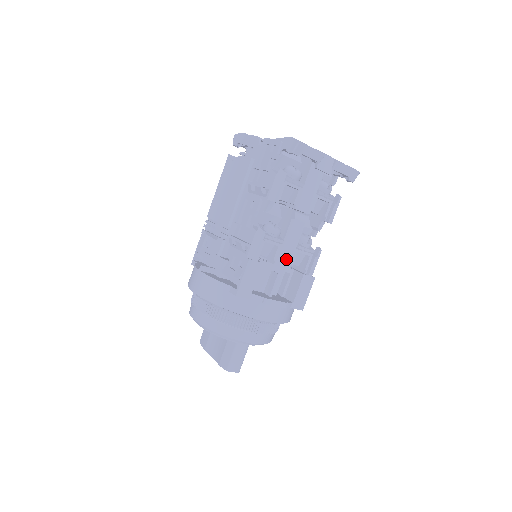
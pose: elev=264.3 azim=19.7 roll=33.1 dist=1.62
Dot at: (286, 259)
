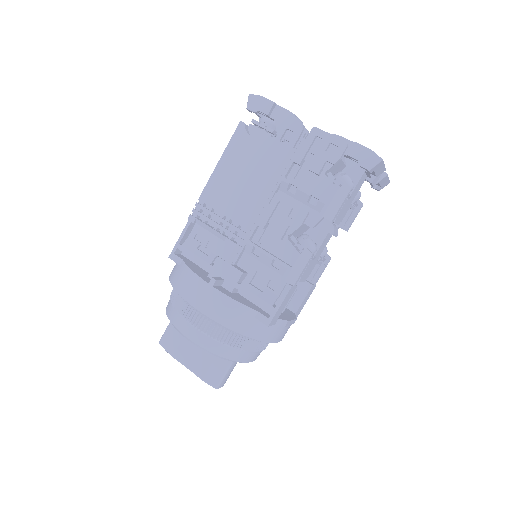
Dot at: (307, 273)
